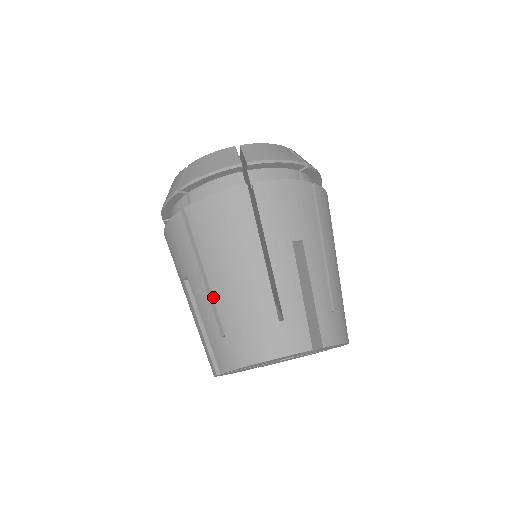
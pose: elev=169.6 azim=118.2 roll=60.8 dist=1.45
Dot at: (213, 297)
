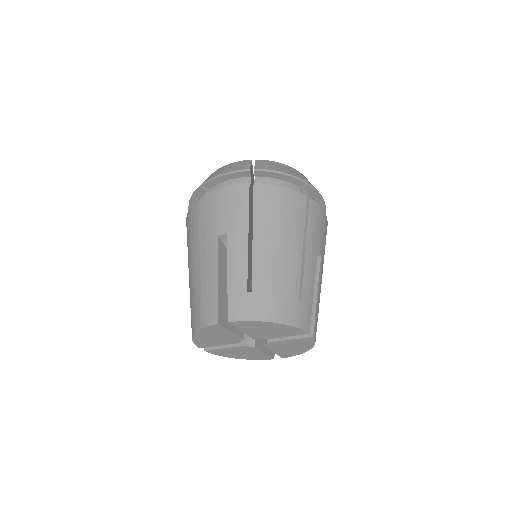
Dot at: occluded
